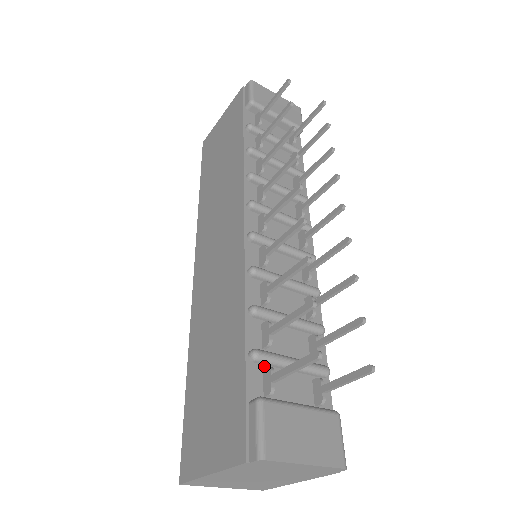
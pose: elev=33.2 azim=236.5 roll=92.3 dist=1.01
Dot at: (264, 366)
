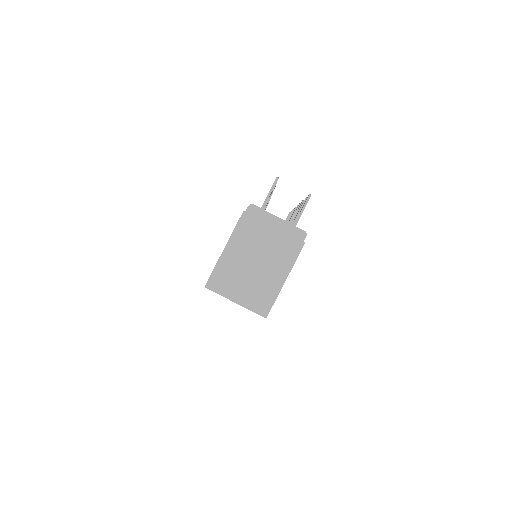
Dot at: occluded
